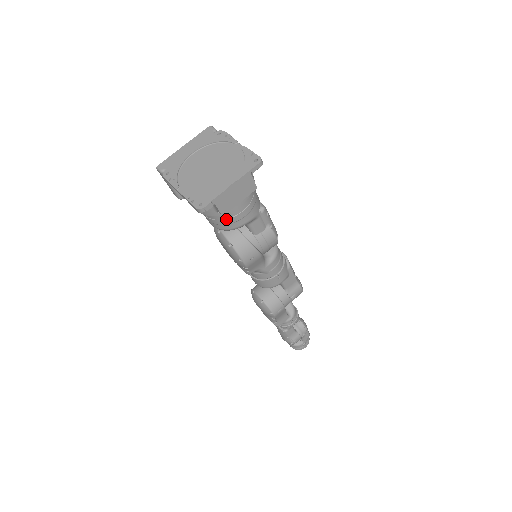
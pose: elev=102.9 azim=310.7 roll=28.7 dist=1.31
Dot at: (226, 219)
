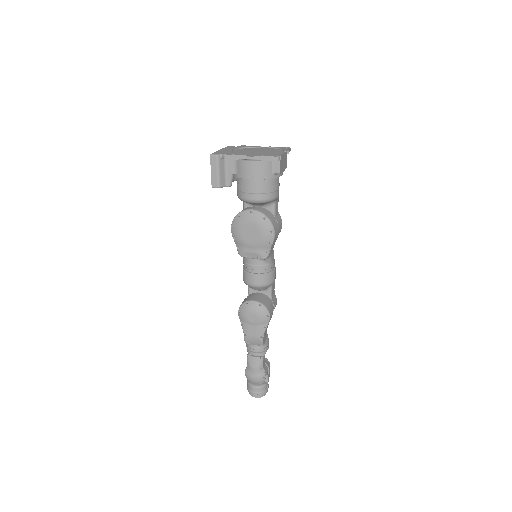
Dot at: (272, 187)
